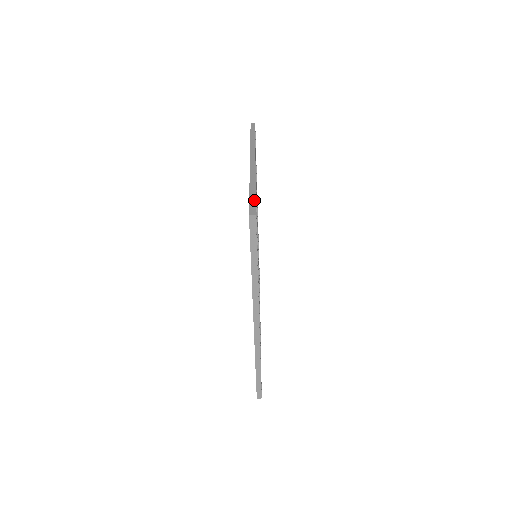
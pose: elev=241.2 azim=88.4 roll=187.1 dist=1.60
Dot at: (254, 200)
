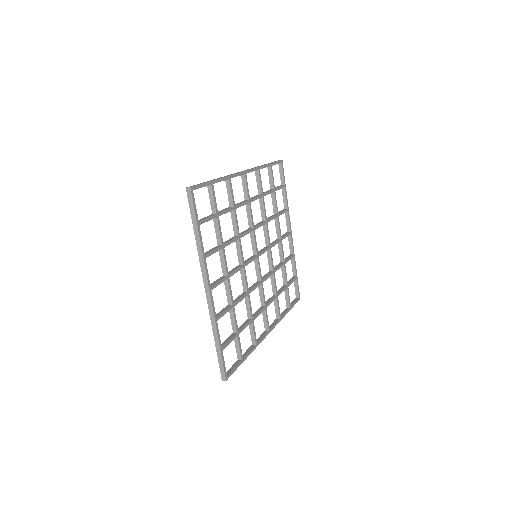
Dot at: (221, 362)
